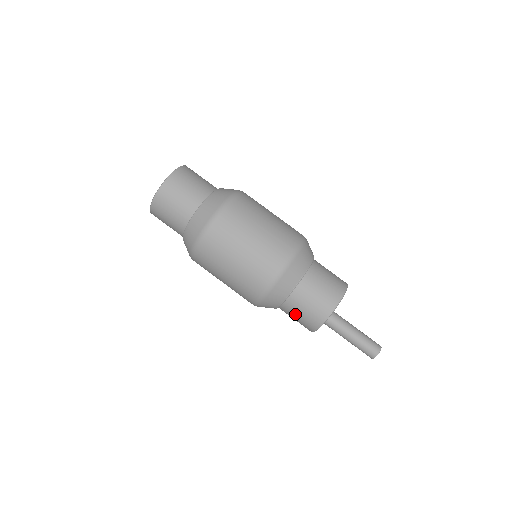
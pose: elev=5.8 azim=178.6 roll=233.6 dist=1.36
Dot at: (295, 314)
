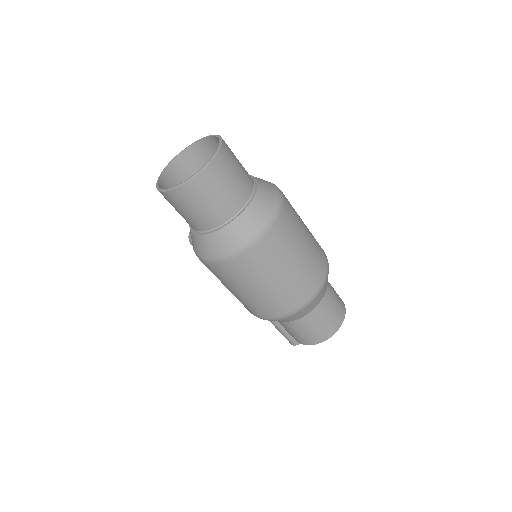
Dot at: (300, 330)
